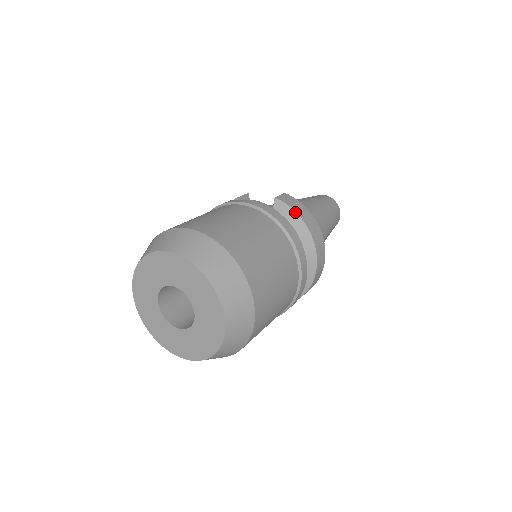
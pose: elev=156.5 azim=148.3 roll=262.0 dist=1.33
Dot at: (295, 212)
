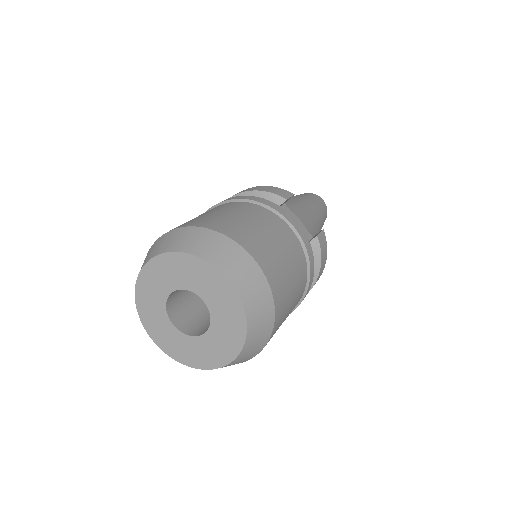
Dot at: (321, 261)
